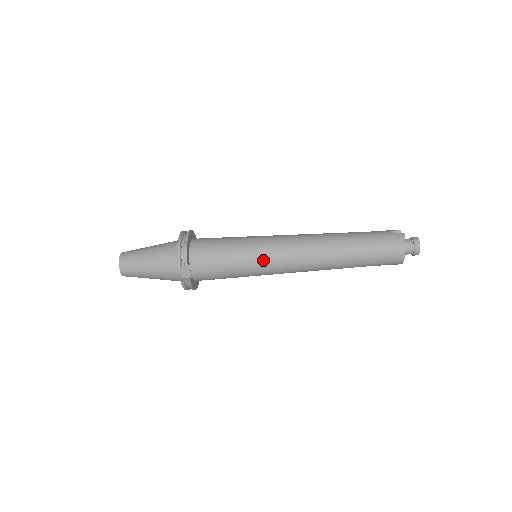
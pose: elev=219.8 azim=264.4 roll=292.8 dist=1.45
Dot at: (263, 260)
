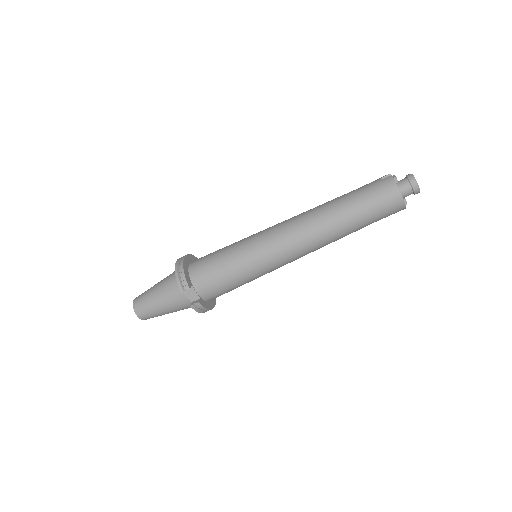
Dot at: (259, 256)
